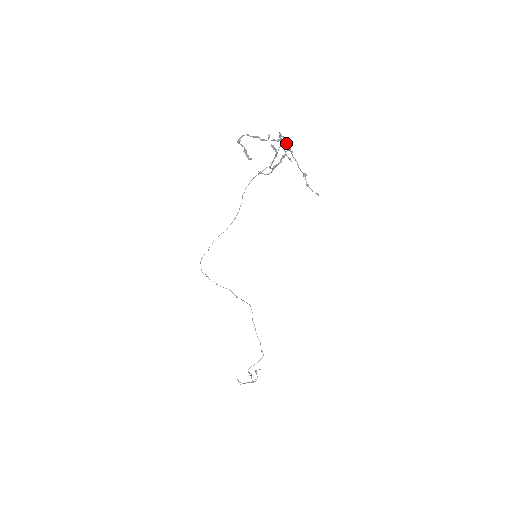
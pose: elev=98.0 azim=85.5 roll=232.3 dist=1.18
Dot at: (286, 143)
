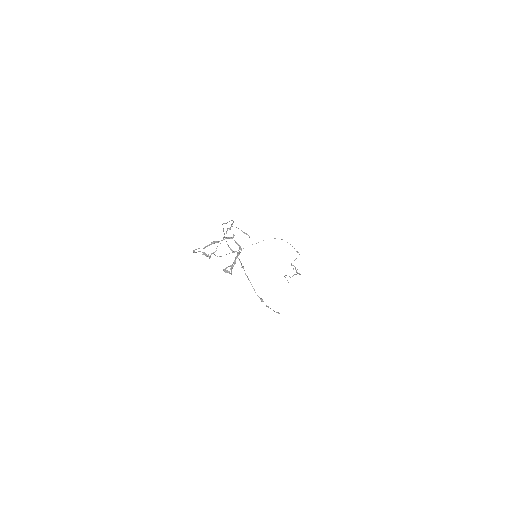
Dot at: (236, 243)
